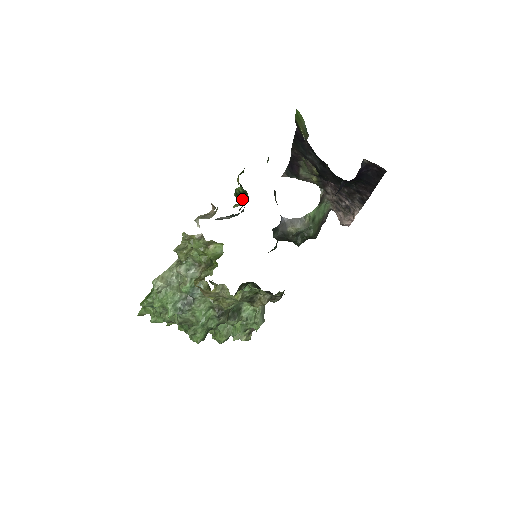
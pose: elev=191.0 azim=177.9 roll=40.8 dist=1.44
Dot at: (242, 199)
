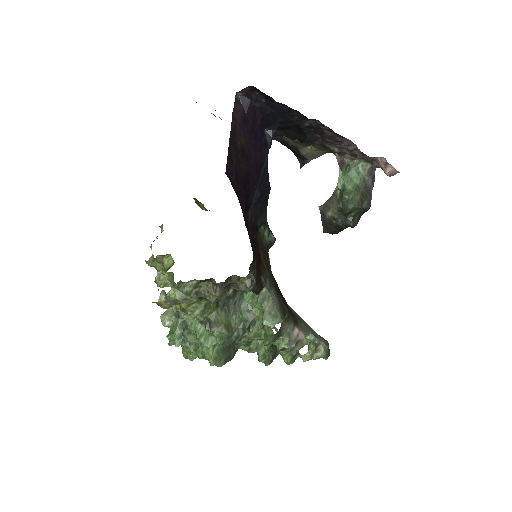
Dot at: (203, 208)
